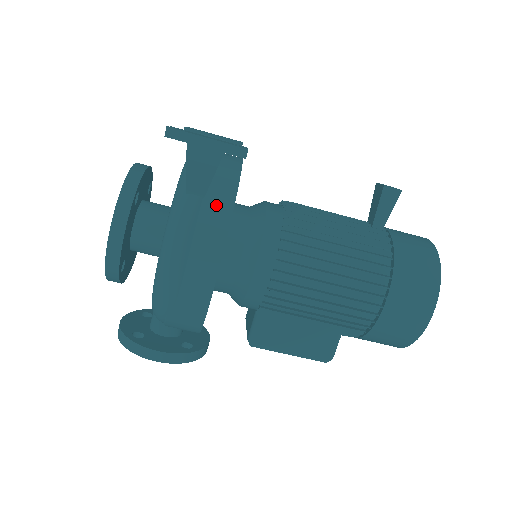
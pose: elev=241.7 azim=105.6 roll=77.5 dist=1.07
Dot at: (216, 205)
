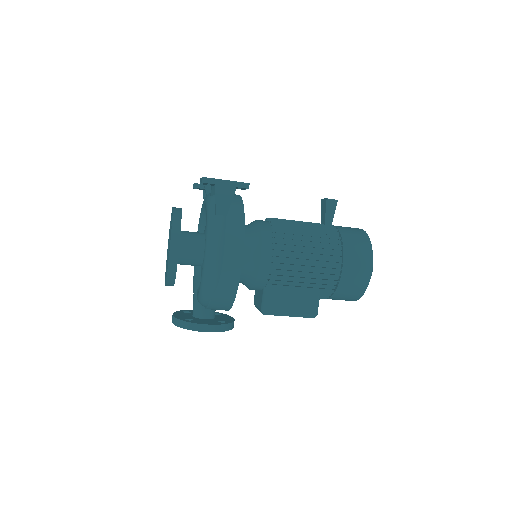
Dot at: (234, 219)
